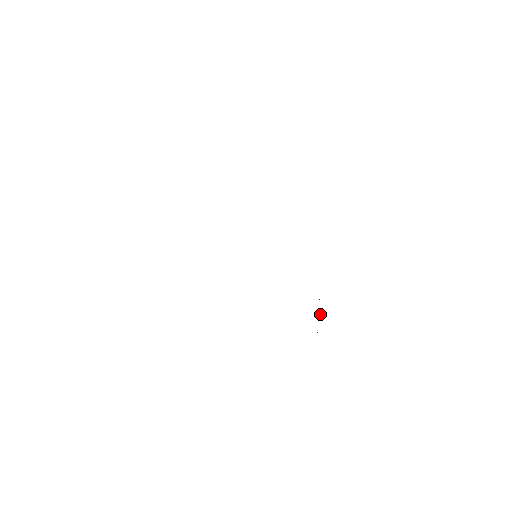
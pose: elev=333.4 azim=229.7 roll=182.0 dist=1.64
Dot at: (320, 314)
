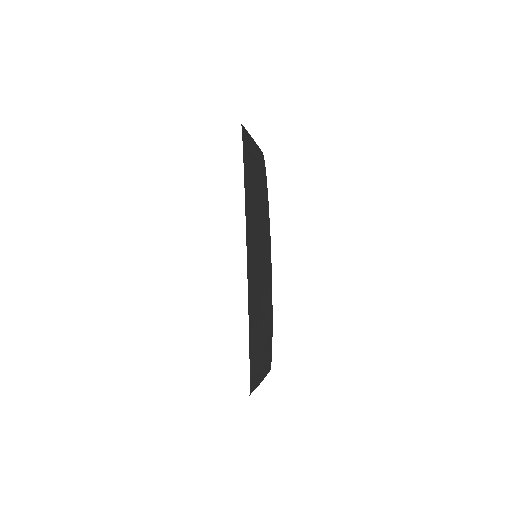
Dot at: occluded
